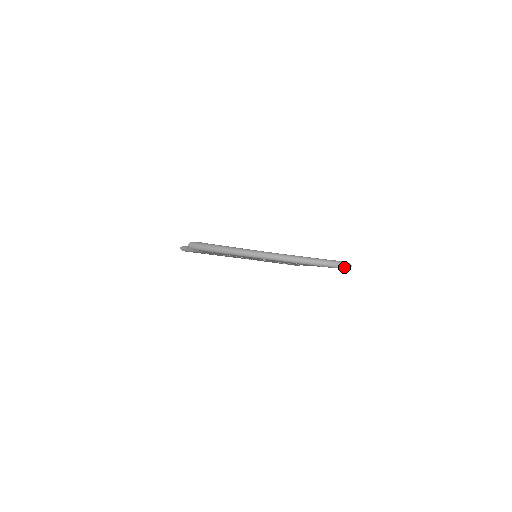
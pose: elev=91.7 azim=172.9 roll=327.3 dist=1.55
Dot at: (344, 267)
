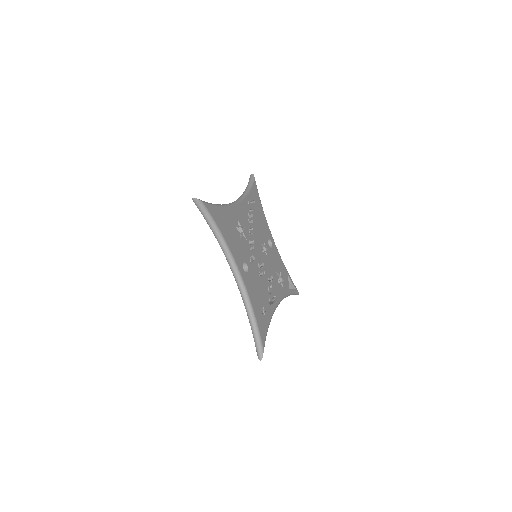
Dot at: (258, 353)
